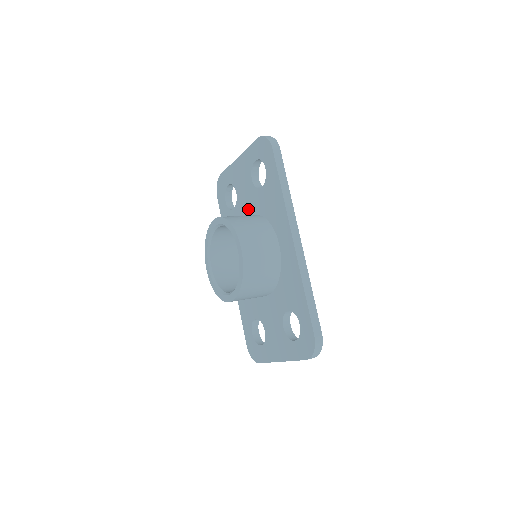
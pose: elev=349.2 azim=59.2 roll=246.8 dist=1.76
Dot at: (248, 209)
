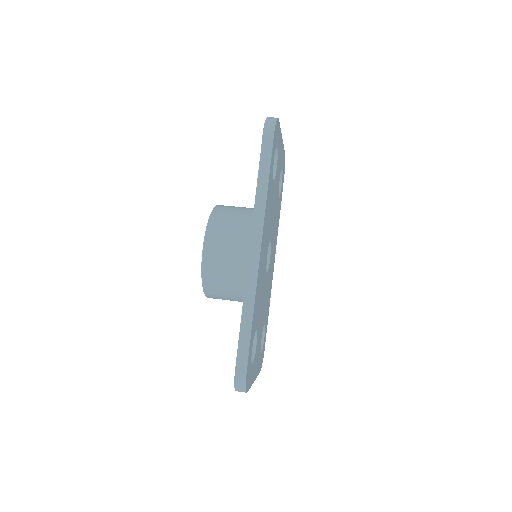
Dot at: occluded
